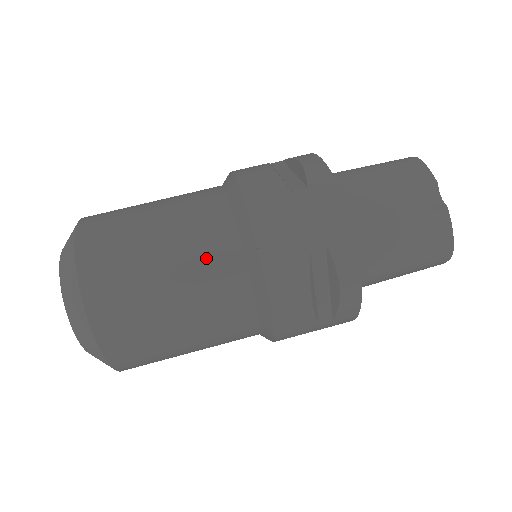
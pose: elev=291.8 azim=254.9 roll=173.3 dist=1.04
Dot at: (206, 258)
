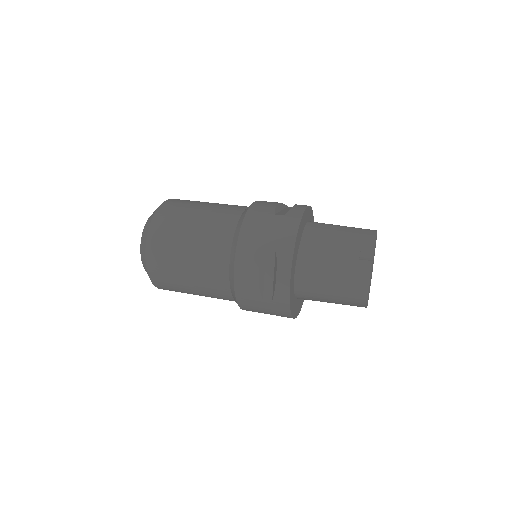
Dot at: (214, 232)
